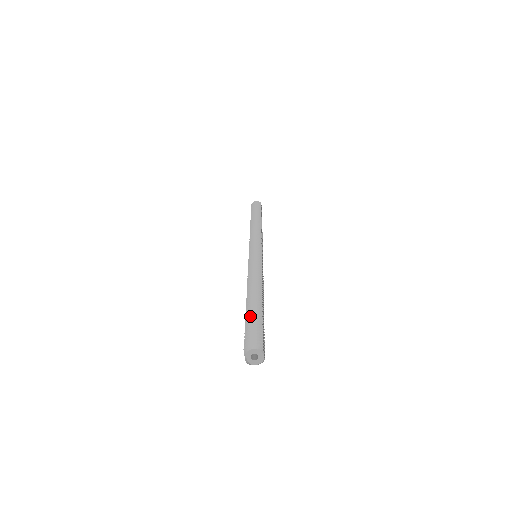
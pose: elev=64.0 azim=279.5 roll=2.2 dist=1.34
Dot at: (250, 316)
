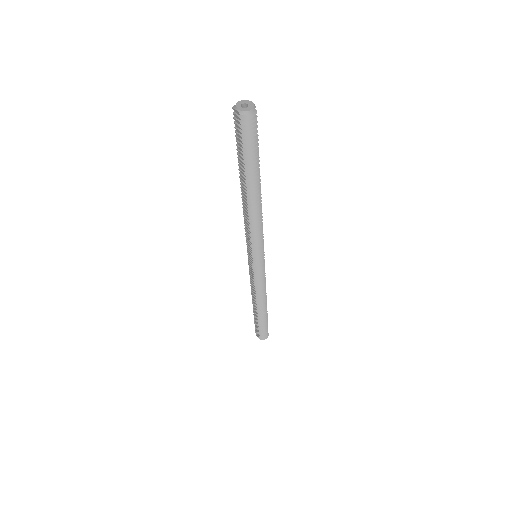
Dot at: occluded
